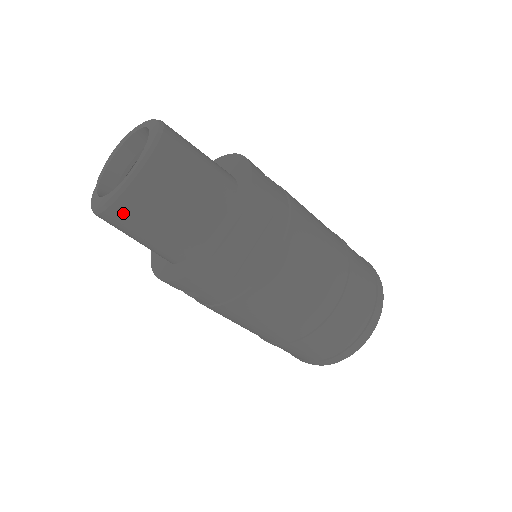
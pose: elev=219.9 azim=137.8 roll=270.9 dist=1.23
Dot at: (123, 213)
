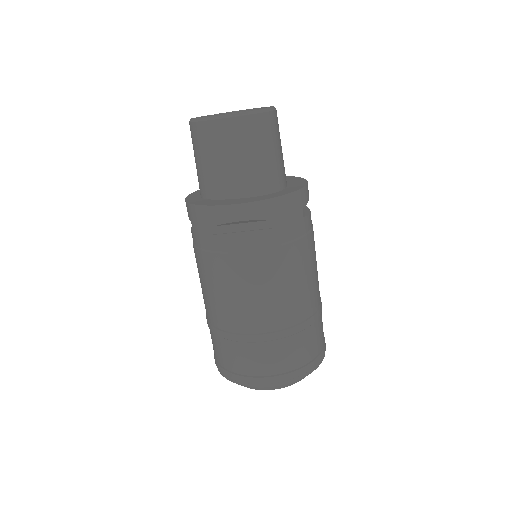
Dot at: (199, 133)
